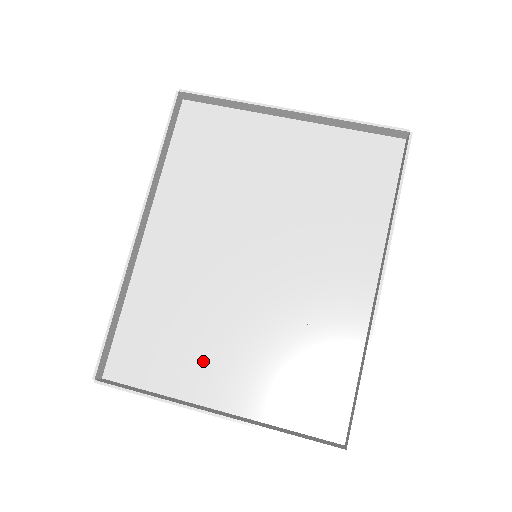
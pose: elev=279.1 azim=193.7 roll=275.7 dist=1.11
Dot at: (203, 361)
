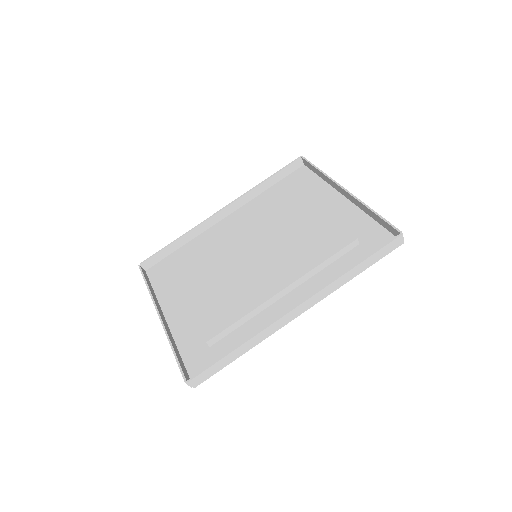
Dot at: (182, 288)
